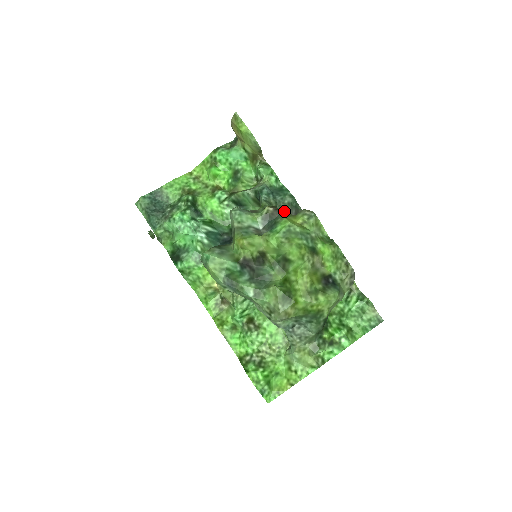
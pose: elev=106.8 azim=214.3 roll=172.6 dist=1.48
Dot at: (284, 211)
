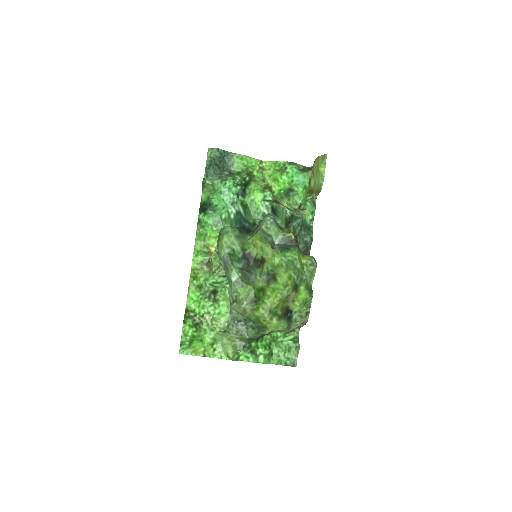
Dot at: (298, 243)
